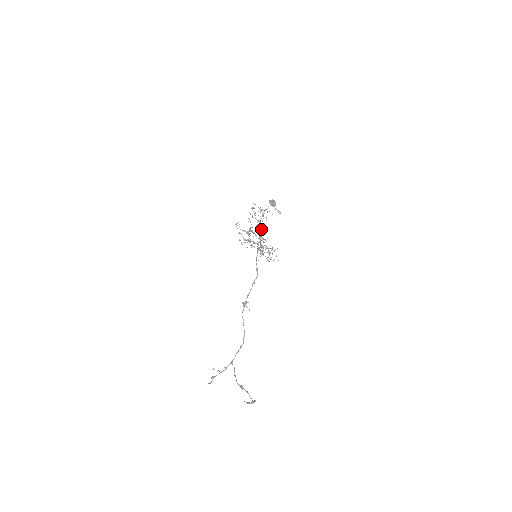
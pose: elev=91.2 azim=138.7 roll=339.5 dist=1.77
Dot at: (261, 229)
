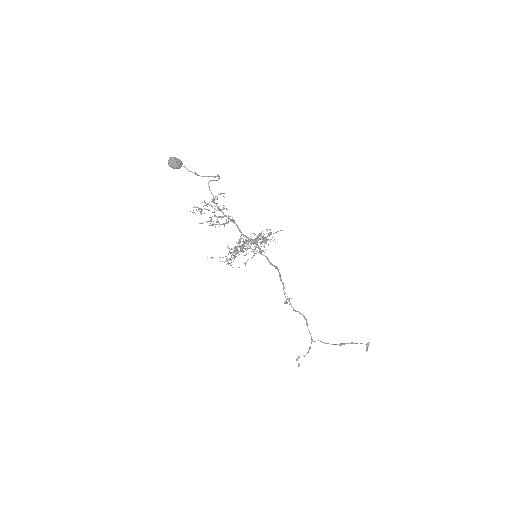
Dot at: (238, 228)
